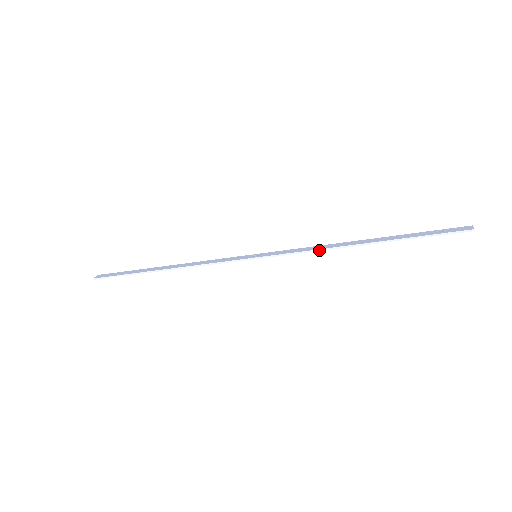
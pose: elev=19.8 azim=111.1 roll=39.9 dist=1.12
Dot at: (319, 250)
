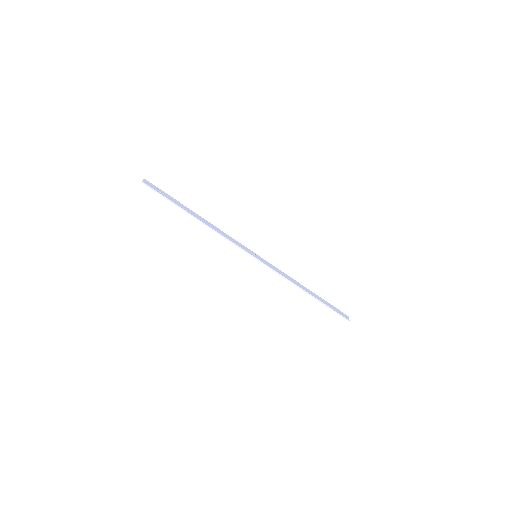
Dot at: (288, 280)
